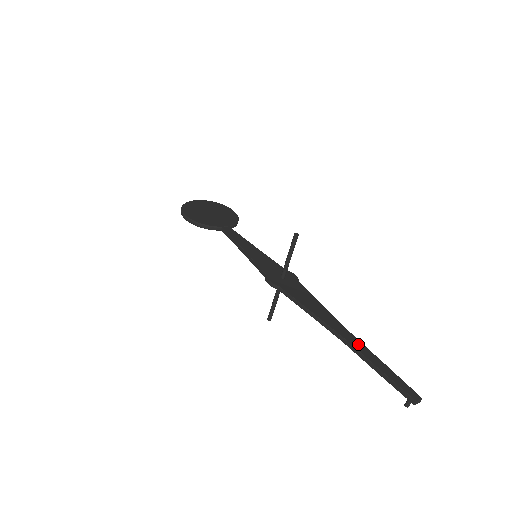
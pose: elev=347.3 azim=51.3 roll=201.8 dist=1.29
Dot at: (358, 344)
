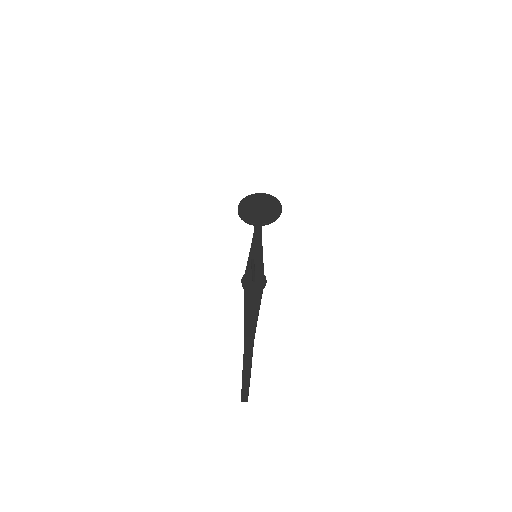
Dot at: (249, 349)
